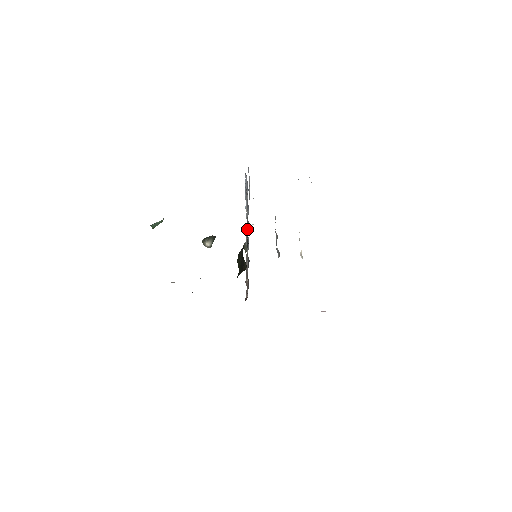
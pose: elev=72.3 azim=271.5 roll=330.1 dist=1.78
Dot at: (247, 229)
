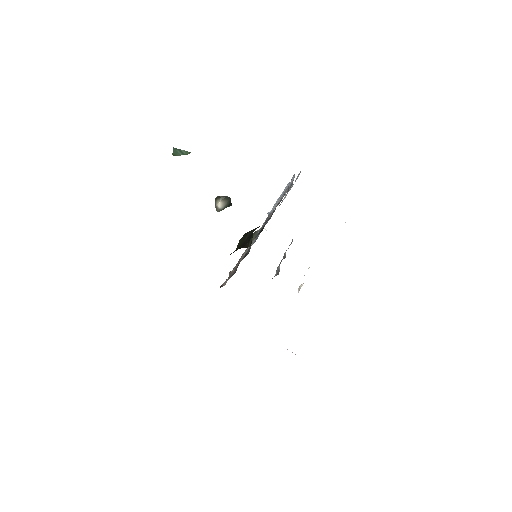
Dot at: (270, 216)
